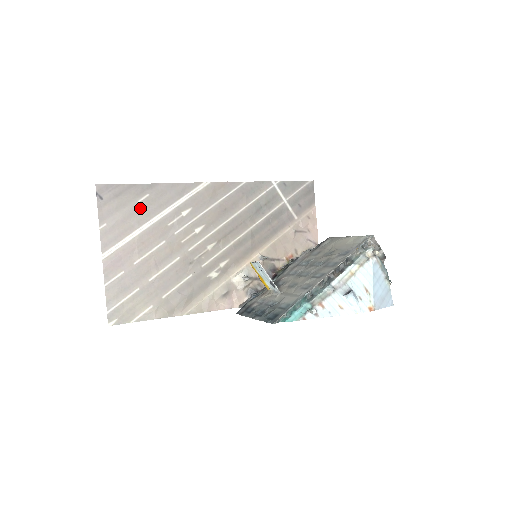
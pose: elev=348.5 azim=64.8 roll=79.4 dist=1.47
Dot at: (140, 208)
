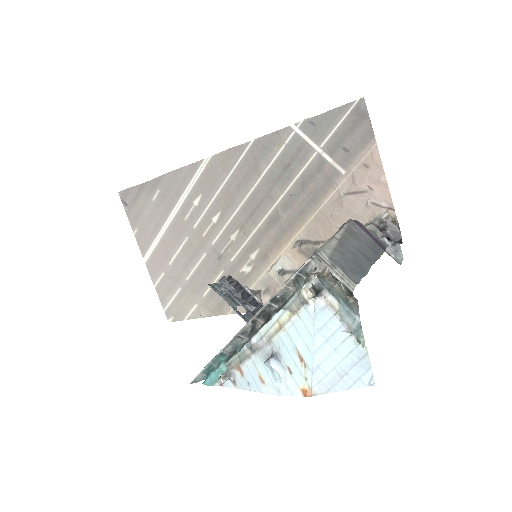
Dot at: (157, 207)
